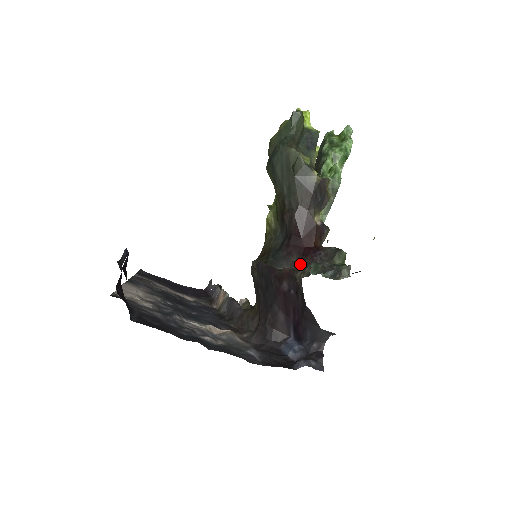
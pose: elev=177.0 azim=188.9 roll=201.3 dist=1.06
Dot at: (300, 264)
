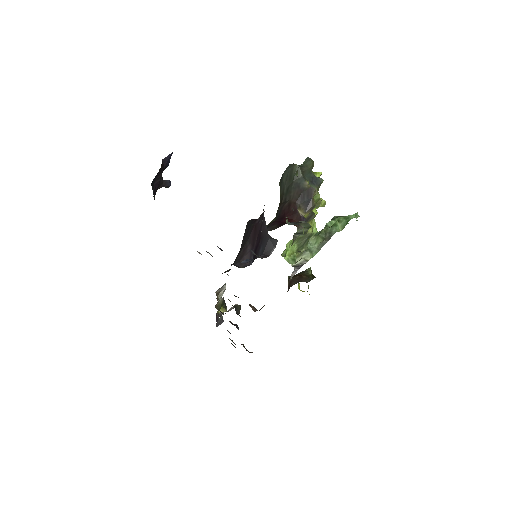
Dot at: occluded
